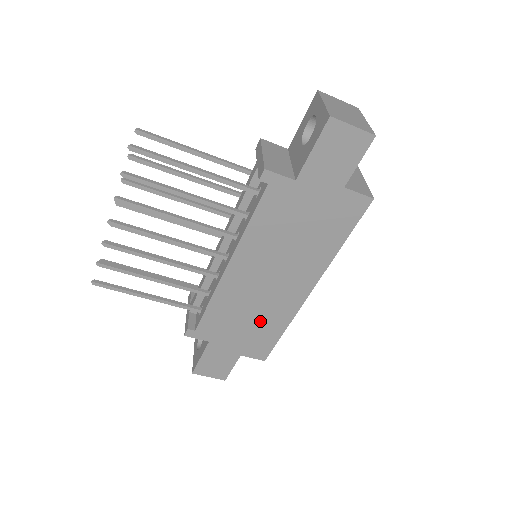
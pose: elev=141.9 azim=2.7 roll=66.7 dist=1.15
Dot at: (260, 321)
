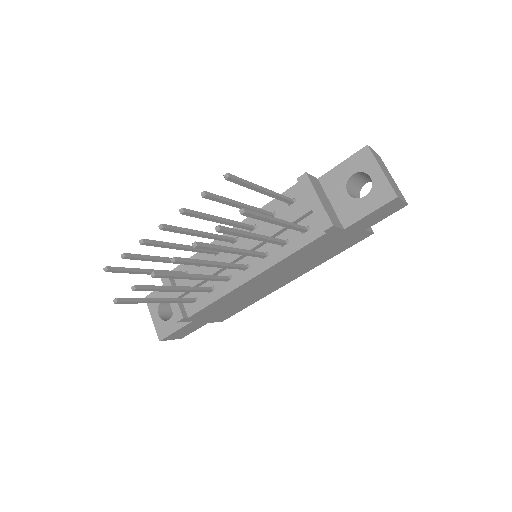
Dot at: (242, 302)
